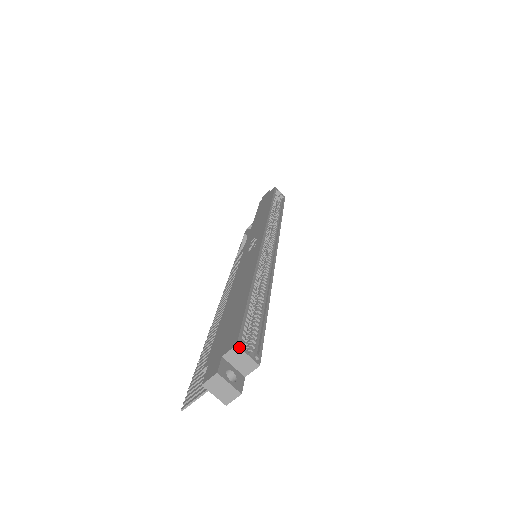
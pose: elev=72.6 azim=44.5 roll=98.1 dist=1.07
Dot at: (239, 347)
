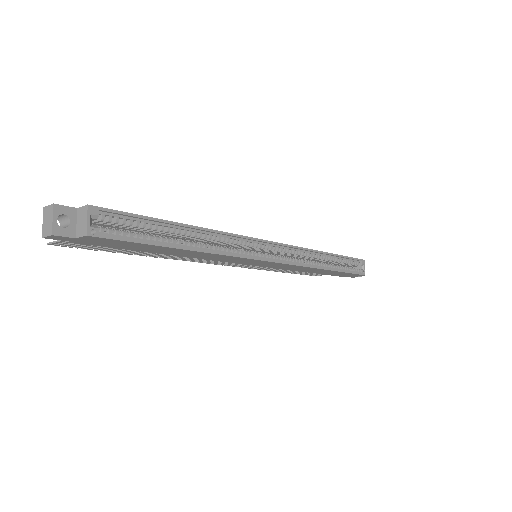
Dot at: (88, 208)
